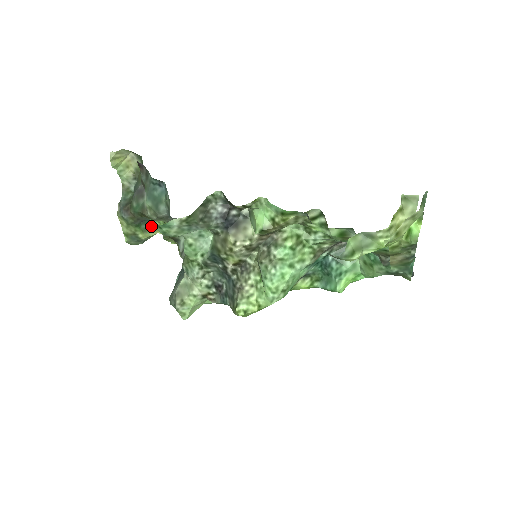
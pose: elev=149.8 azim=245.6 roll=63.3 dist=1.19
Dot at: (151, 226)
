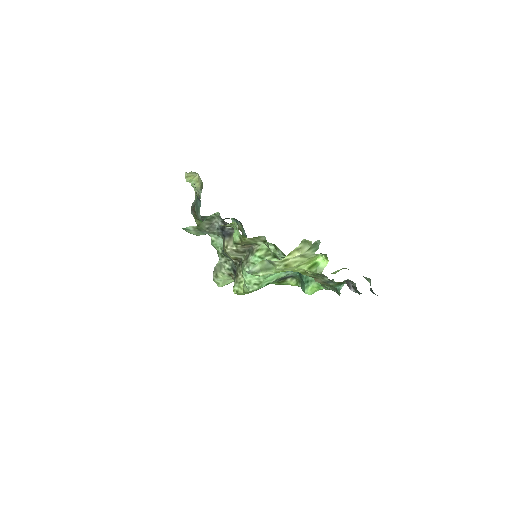
Dot at: occluded
